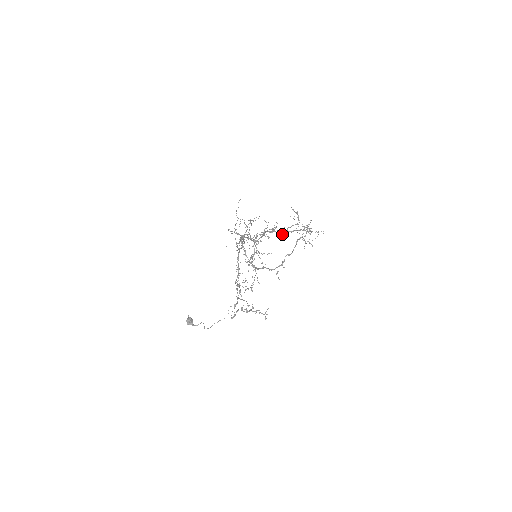
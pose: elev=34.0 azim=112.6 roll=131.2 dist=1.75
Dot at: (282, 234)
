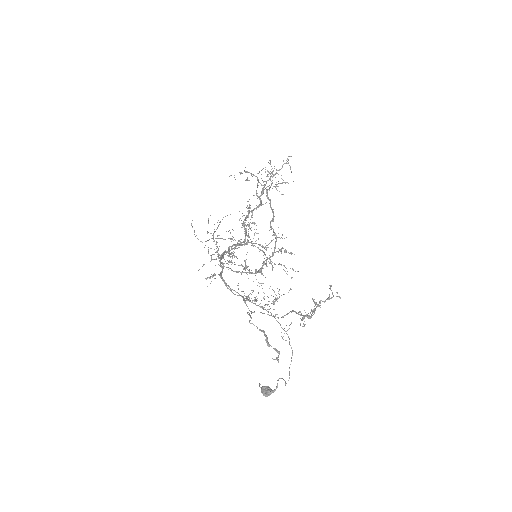
Dot at: (257, 207)
